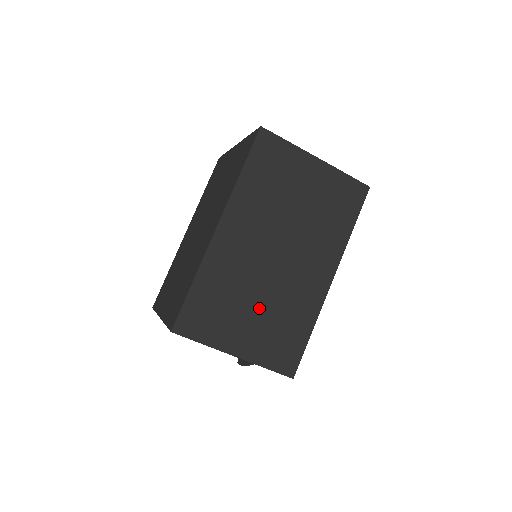
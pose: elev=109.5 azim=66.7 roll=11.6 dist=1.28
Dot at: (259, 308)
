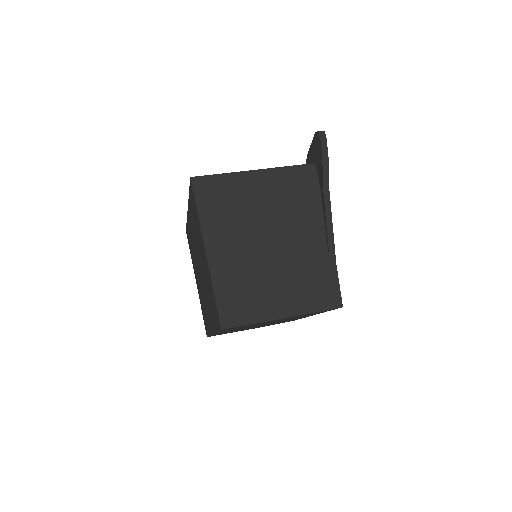
Dot at: occluded
